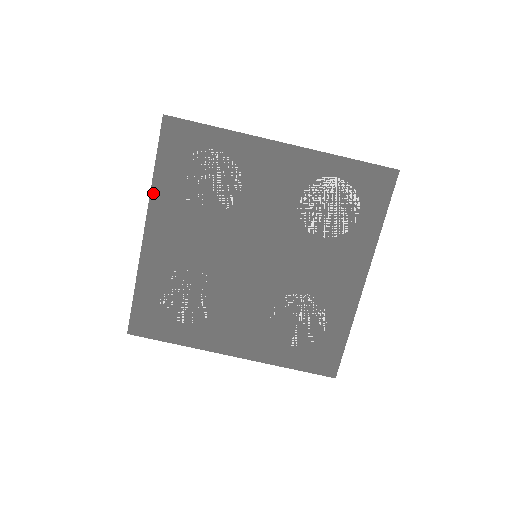
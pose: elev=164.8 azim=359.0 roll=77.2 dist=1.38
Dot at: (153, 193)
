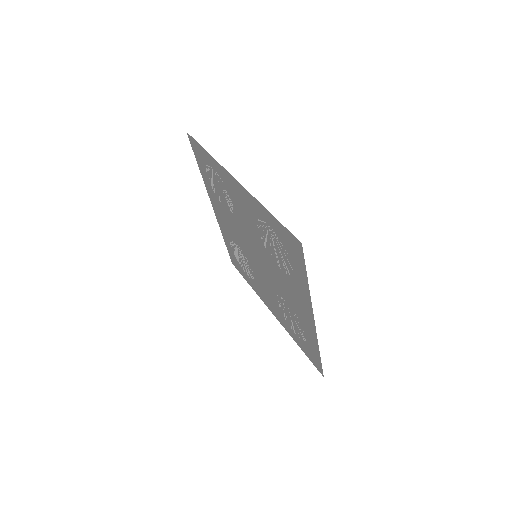
Dot at: (205, 184)
